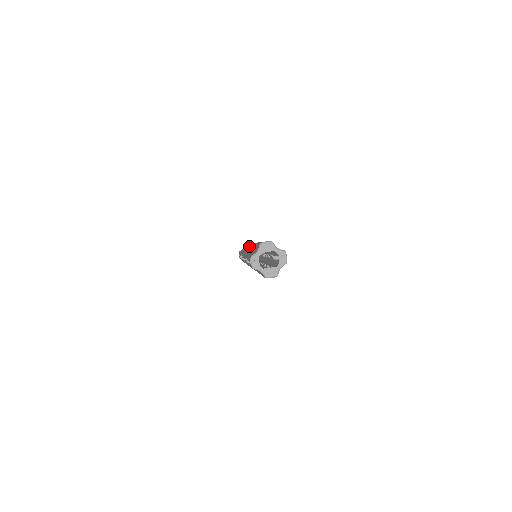
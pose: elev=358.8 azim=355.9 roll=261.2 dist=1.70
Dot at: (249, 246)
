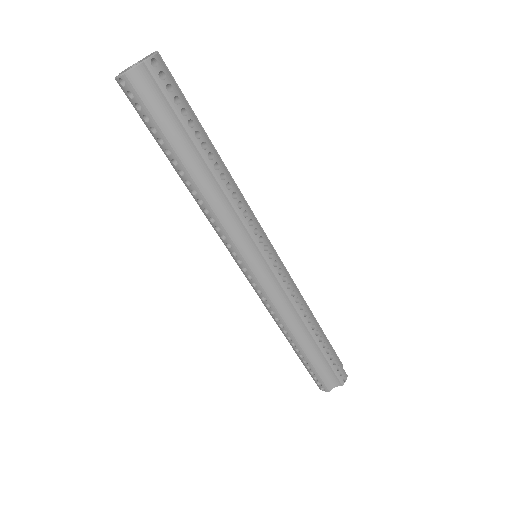
Dot at: occluded
